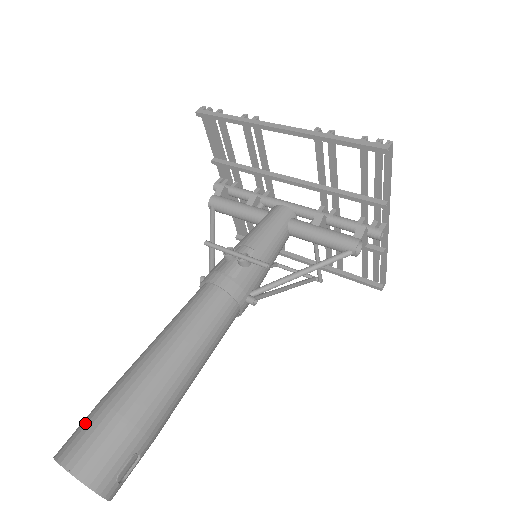
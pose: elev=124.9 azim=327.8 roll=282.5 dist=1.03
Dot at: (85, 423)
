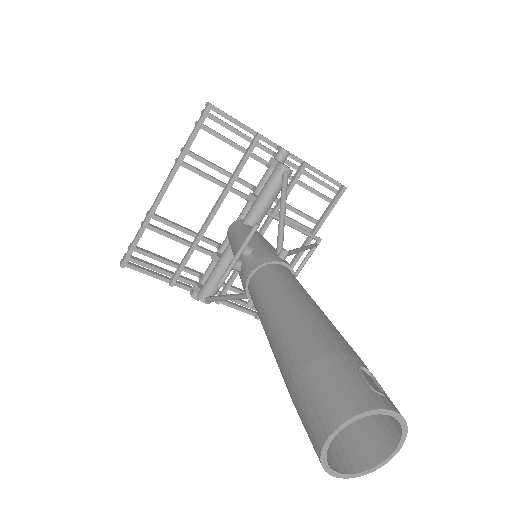
Dot at: (301, 413)
